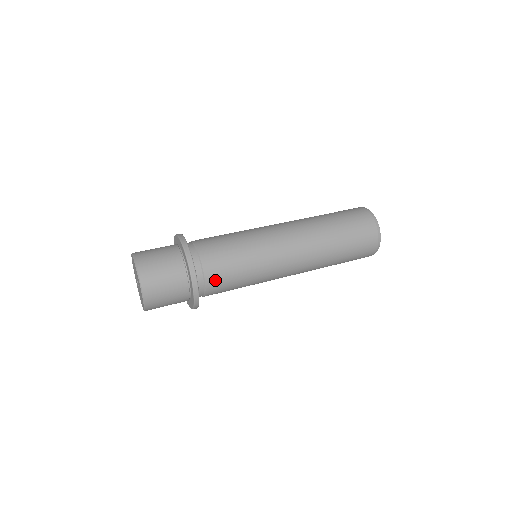
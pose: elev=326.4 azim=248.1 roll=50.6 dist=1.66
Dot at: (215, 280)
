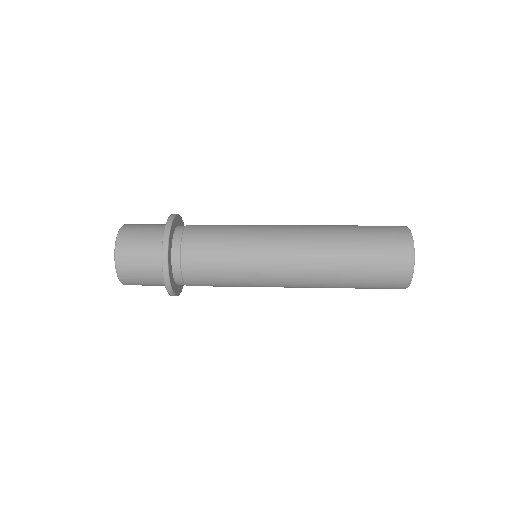
Dot at: (192, 257)
